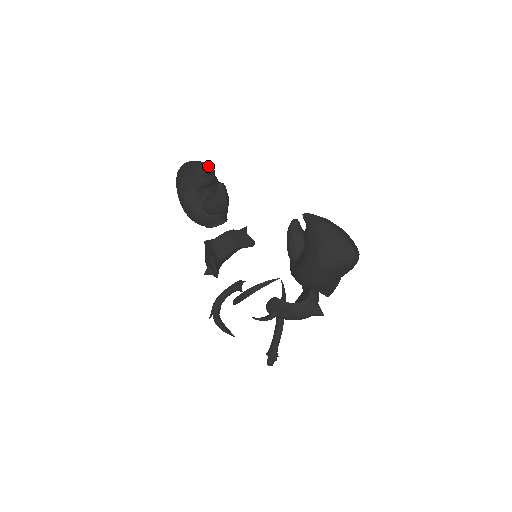
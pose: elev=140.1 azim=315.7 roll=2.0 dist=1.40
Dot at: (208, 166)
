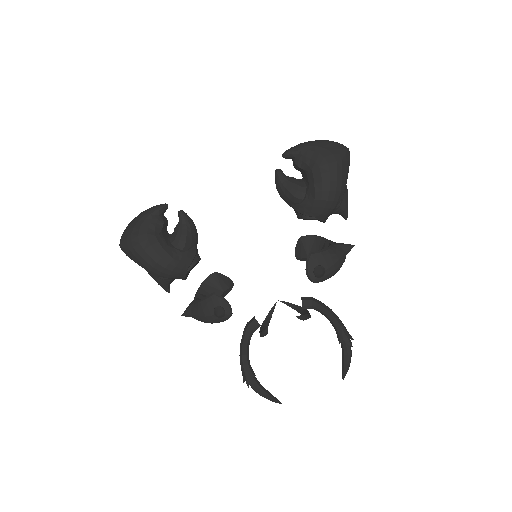
Dot at: (158, 205)
